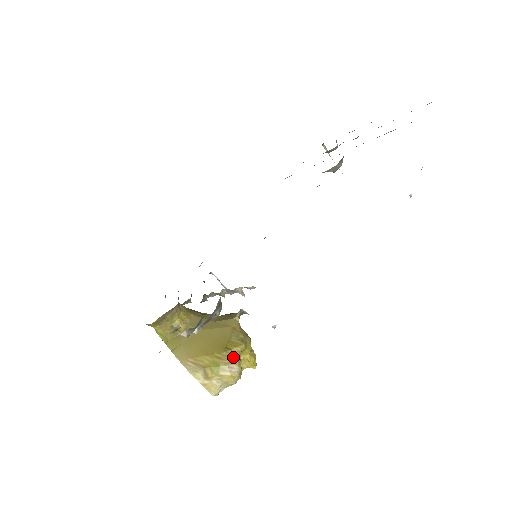
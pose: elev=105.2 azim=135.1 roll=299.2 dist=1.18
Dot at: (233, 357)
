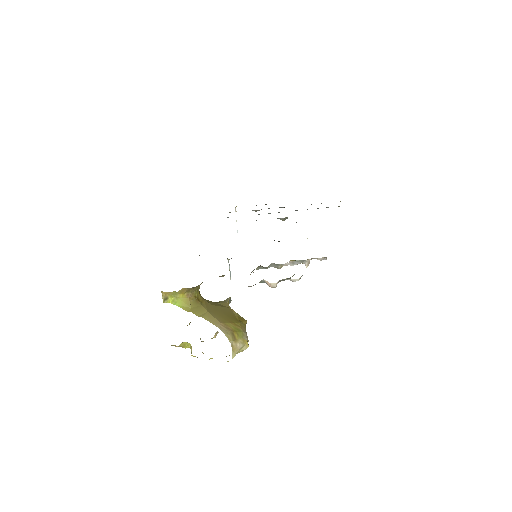
Dot at: (245, 328)
